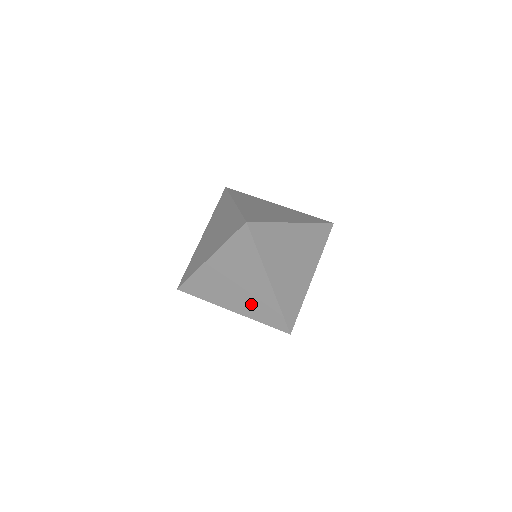
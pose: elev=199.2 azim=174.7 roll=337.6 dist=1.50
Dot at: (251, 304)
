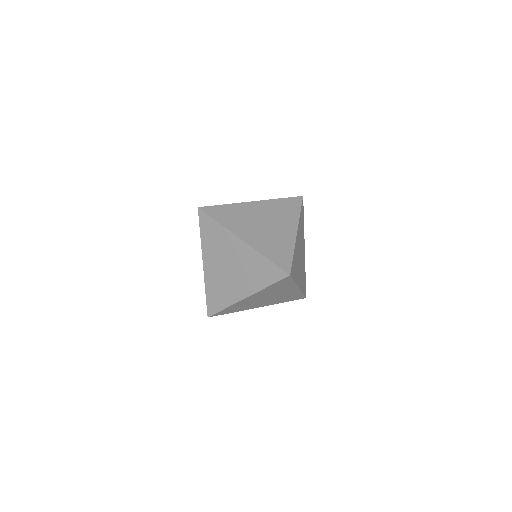
Dot at: (278, 300)
